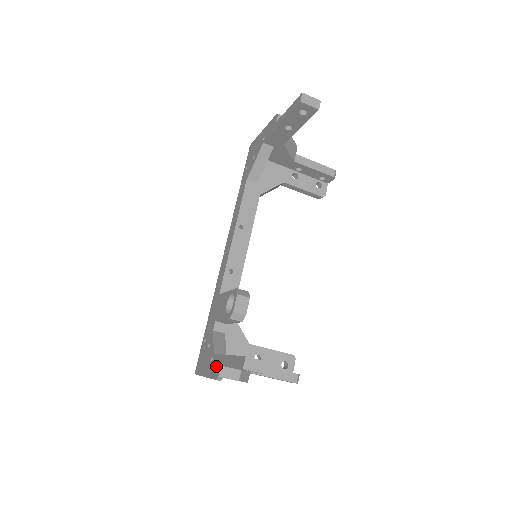
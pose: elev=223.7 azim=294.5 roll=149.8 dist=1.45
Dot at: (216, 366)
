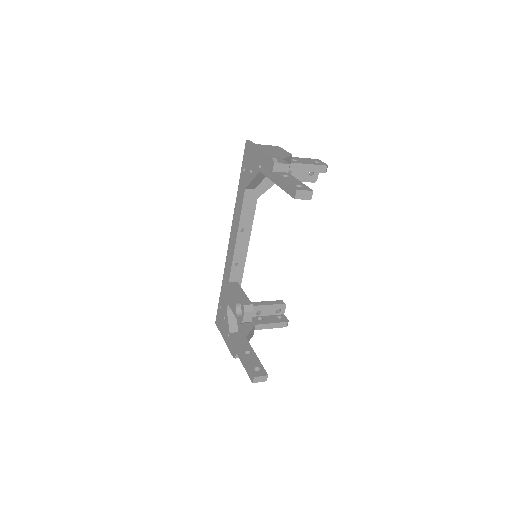
Dot at: (232, 348)
